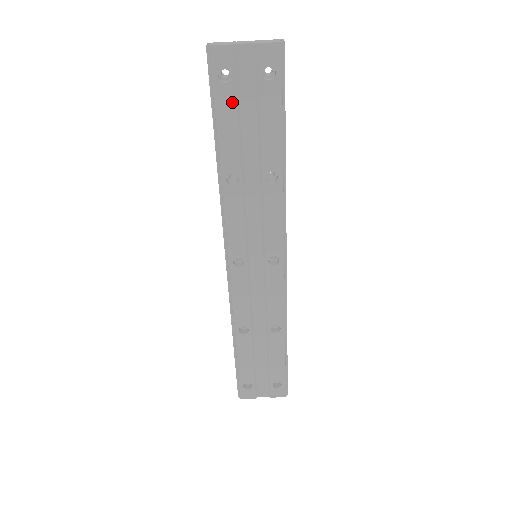
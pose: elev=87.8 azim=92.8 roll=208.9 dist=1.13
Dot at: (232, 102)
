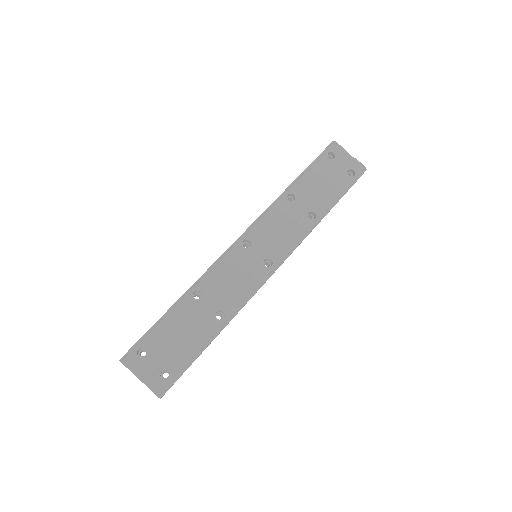
Dot at: (325, 167)
